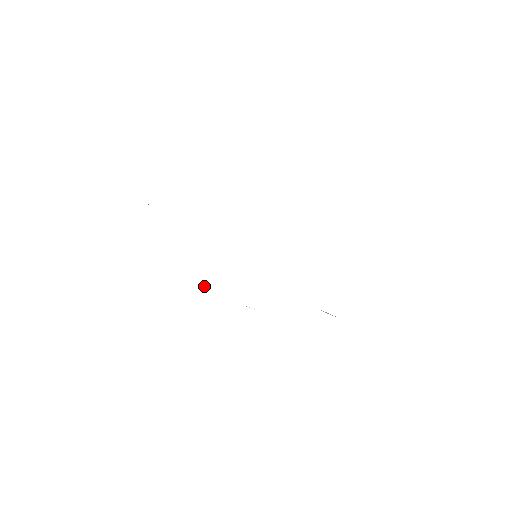
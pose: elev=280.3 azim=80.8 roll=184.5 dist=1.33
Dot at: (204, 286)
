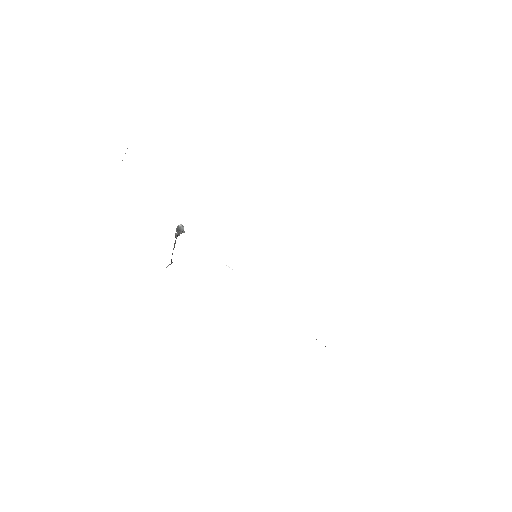
Dot at: (181, 232)
